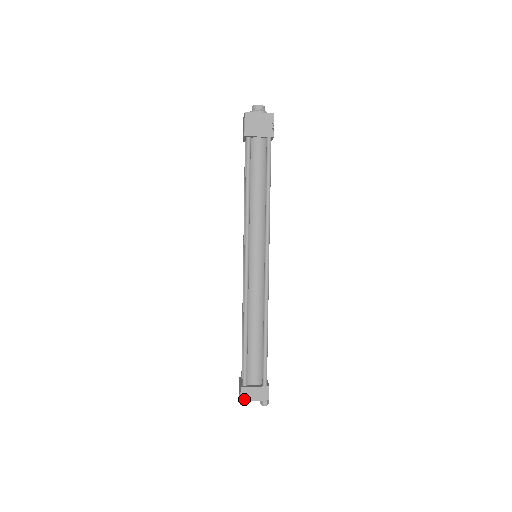
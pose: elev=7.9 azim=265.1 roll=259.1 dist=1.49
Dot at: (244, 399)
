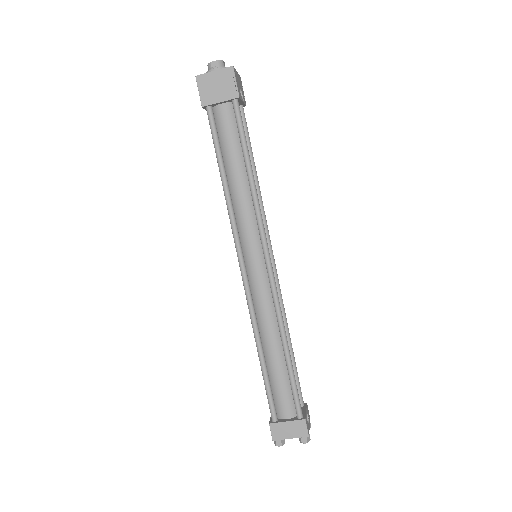
Dot at: (277, 438)
